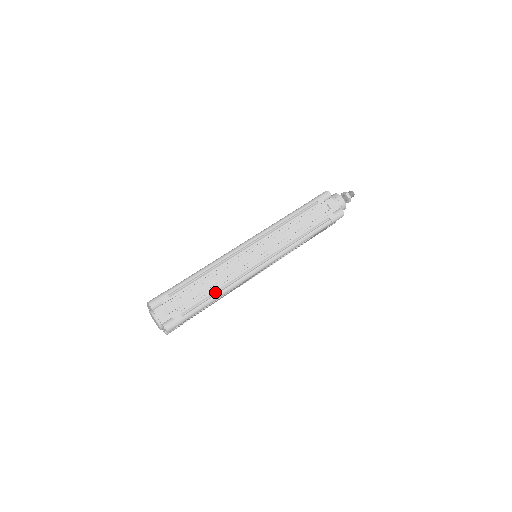
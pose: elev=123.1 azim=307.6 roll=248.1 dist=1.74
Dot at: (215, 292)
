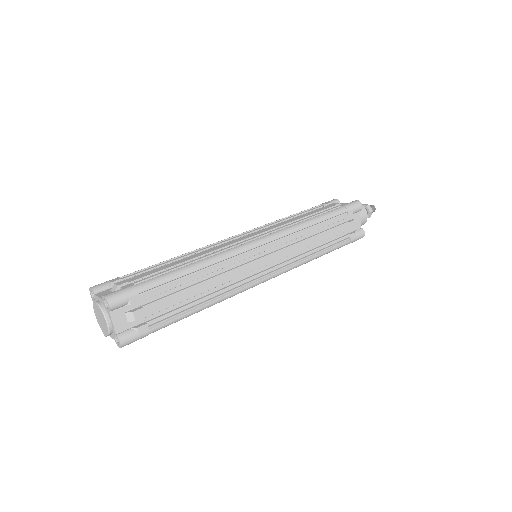
Dot at: (188, 265)
